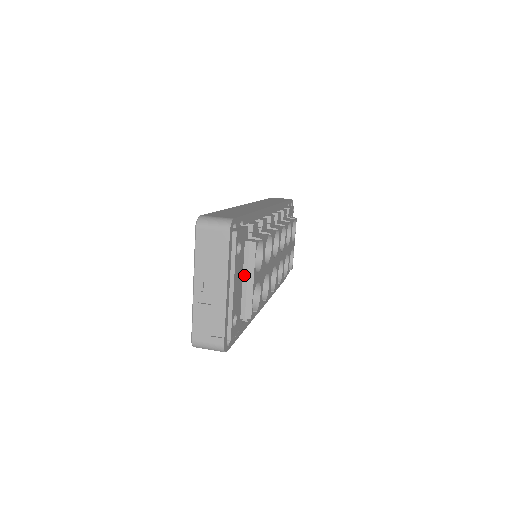
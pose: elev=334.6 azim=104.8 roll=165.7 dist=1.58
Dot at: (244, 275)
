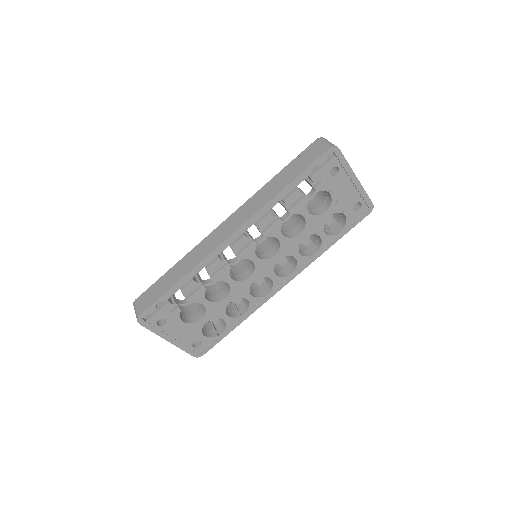
Dot at: occluded
